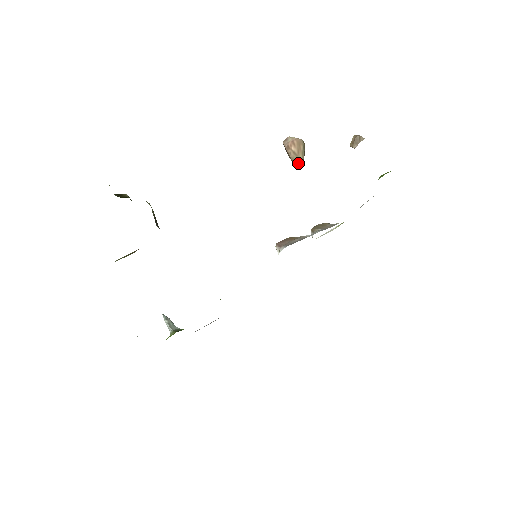
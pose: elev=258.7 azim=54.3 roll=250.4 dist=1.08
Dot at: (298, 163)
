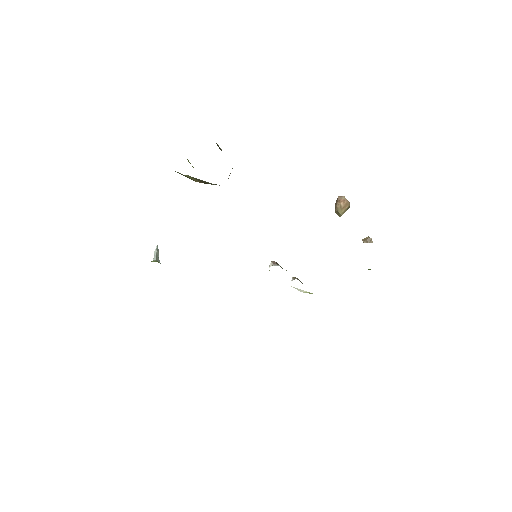
Dot at: (338, 213)
